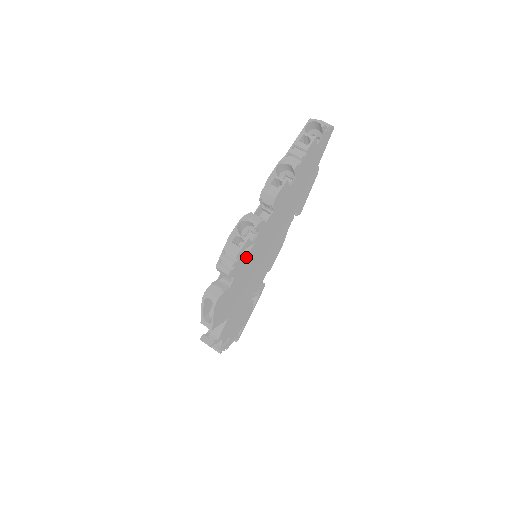
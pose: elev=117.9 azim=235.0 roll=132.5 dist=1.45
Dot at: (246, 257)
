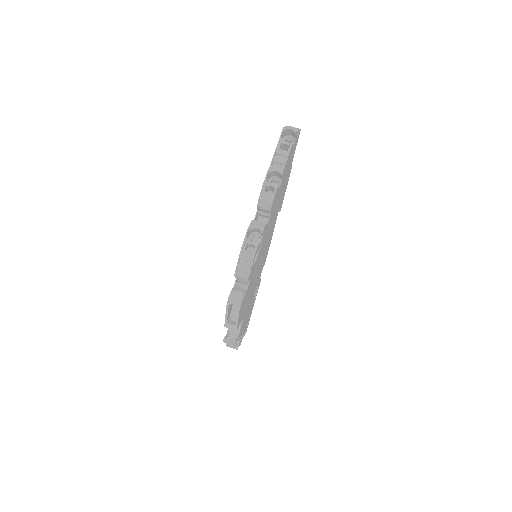
Dot at: (256, 260)
